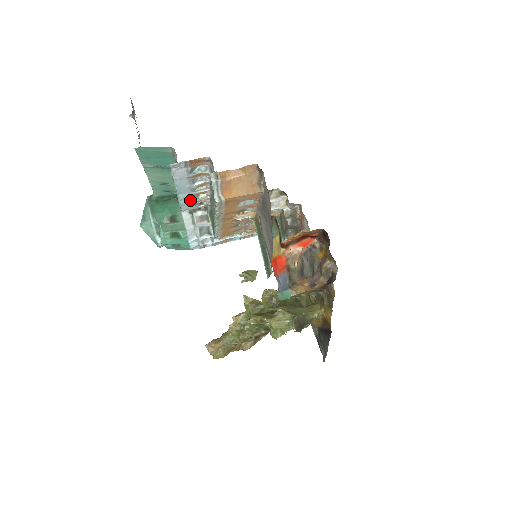
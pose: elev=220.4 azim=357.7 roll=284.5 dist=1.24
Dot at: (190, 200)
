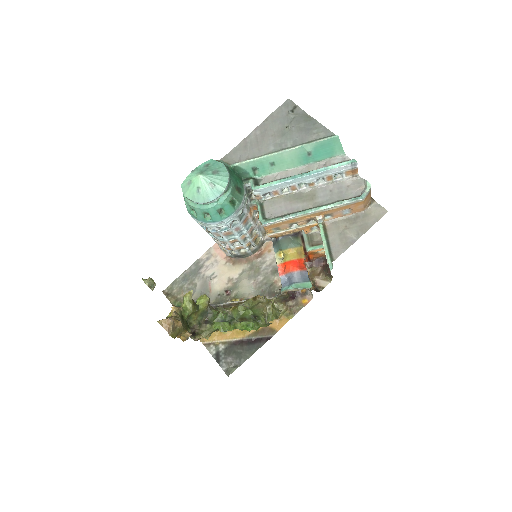
Dot at: (279, 187)
